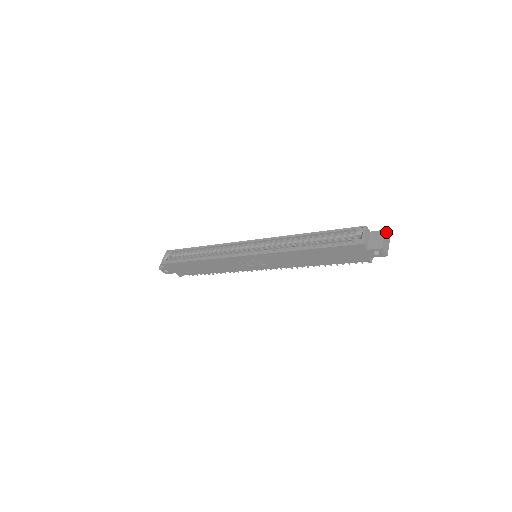
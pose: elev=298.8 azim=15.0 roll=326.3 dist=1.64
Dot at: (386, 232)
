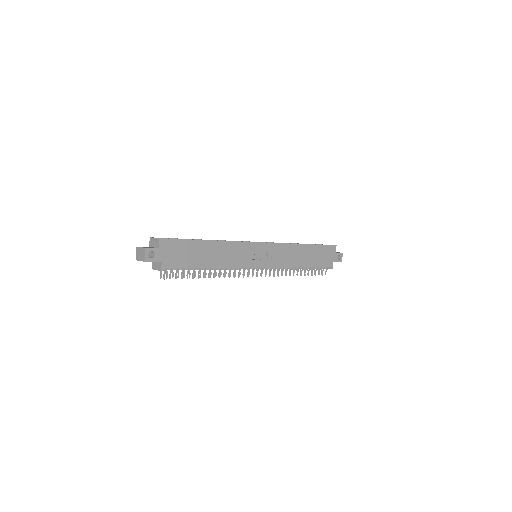
Dot at: occluded
